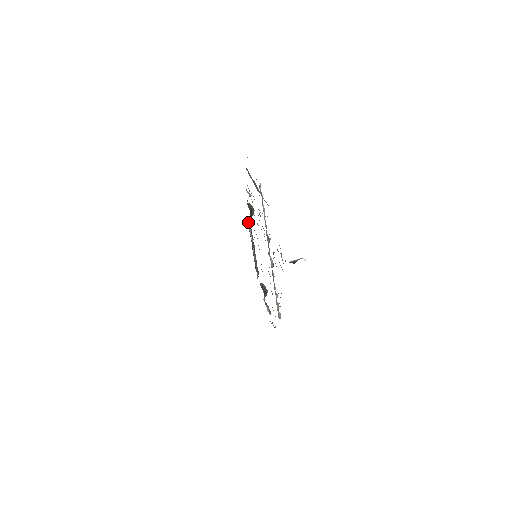
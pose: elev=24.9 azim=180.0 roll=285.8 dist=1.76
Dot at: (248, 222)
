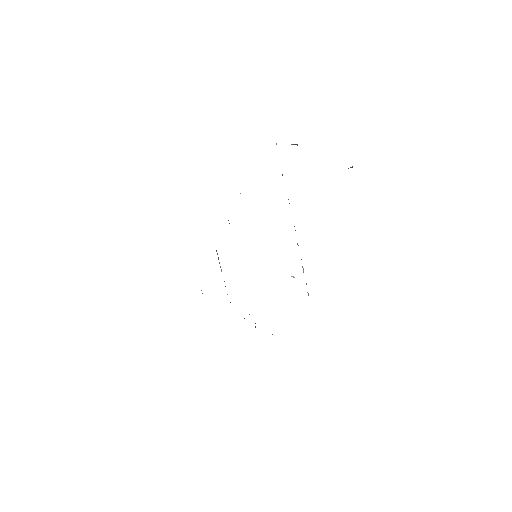
Dot at: (216, 251)
